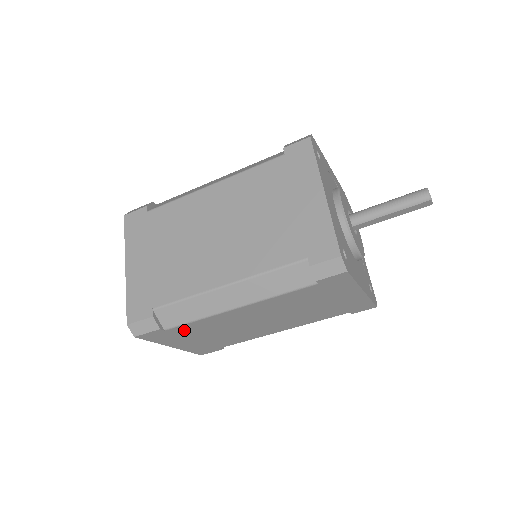
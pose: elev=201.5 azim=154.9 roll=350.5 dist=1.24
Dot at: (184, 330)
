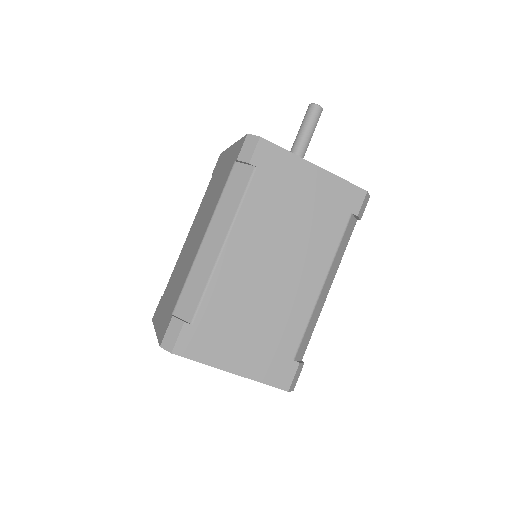
Dot at: occluded
